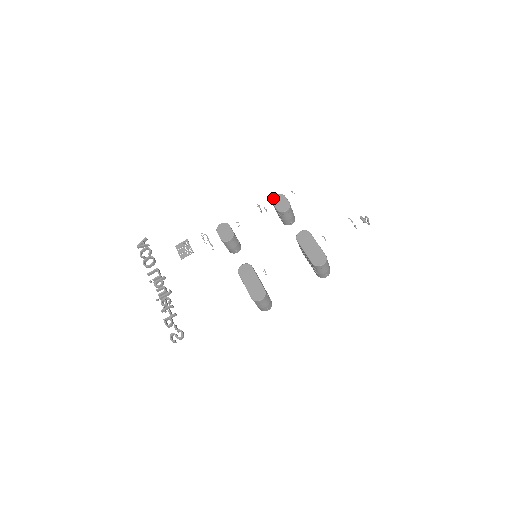
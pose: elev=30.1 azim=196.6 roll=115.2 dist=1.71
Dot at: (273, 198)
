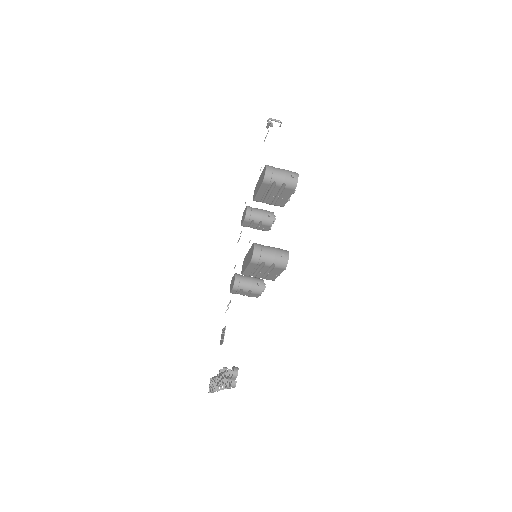
Dot at: (241, 224)
